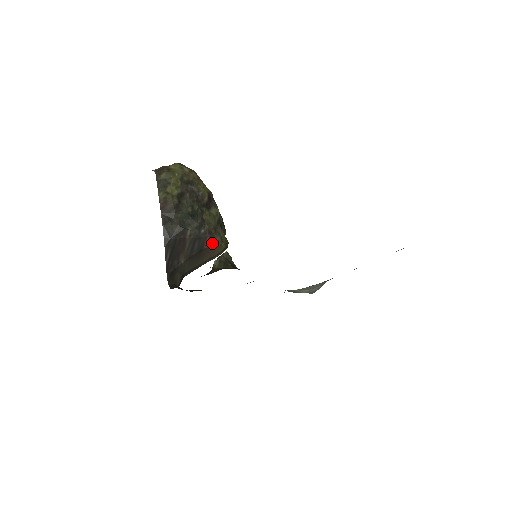
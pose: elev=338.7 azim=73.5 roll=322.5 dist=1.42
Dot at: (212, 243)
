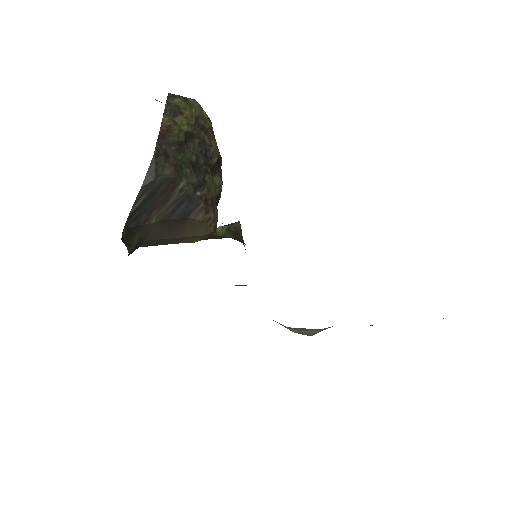
Dot at: (202, 216)
